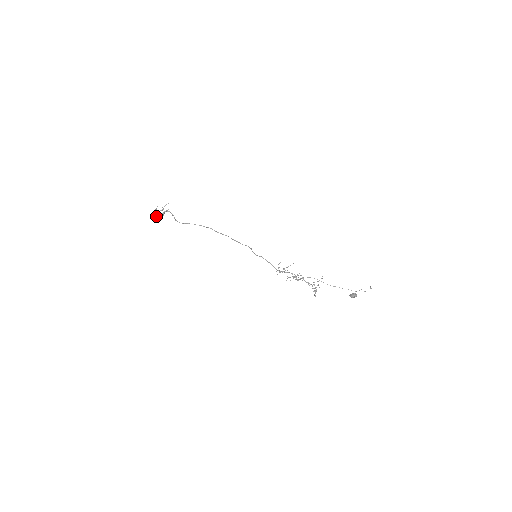
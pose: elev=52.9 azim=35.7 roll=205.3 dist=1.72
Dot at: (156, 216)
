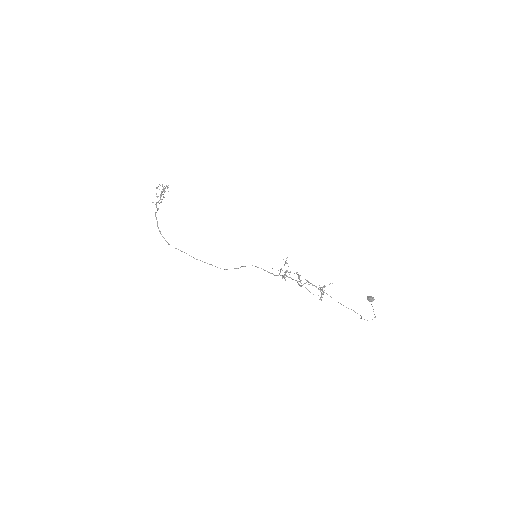
Dot at: (155, 204)
